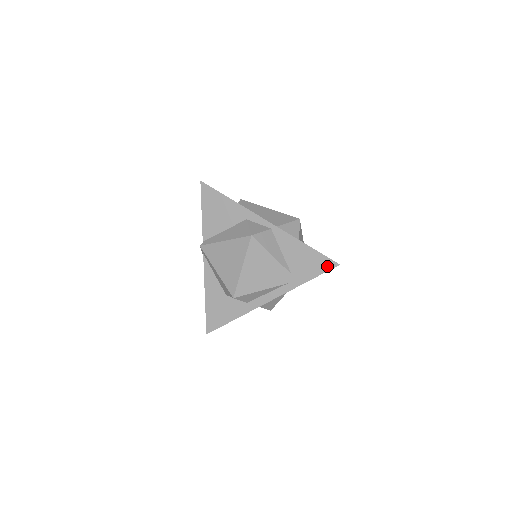
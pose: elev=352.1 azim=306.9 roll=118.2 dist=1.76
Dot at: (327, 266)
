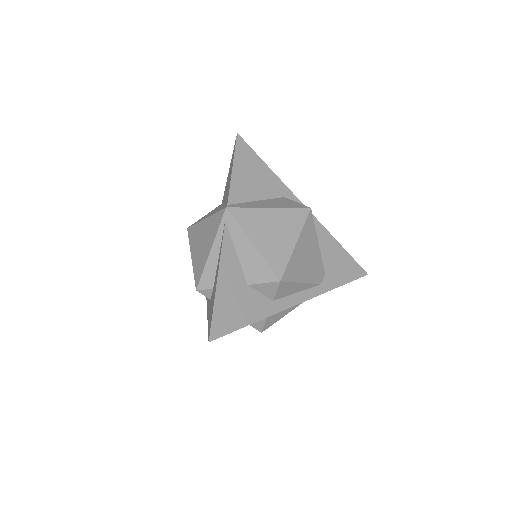
Dot at: (358, 273)
